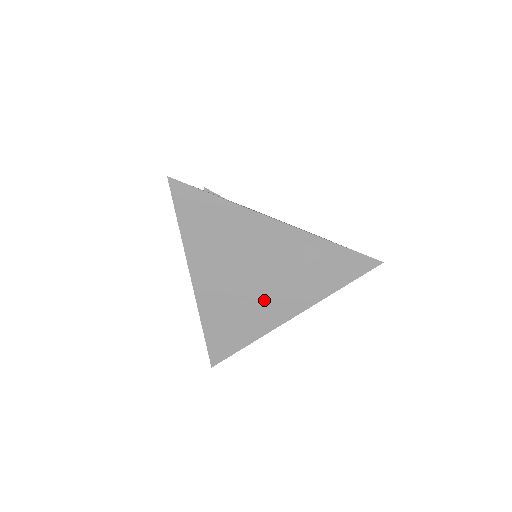
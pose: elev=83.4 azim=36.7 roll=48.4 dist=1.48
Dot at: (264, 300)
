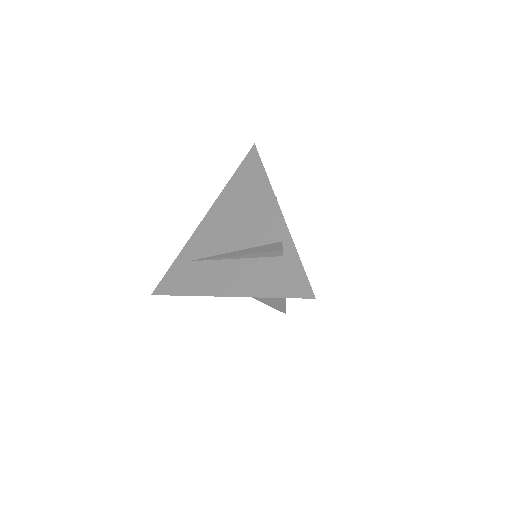
Dot at: (223, 266)
